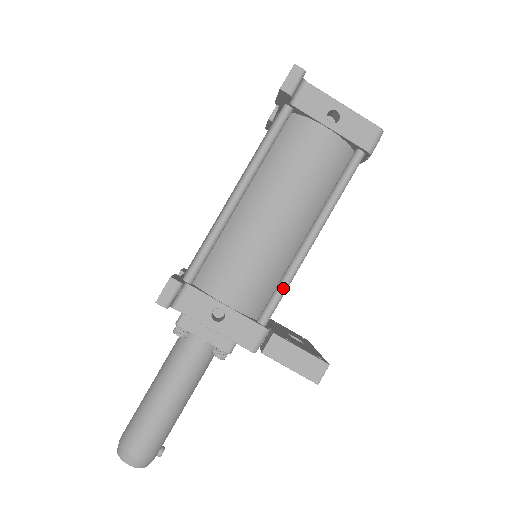
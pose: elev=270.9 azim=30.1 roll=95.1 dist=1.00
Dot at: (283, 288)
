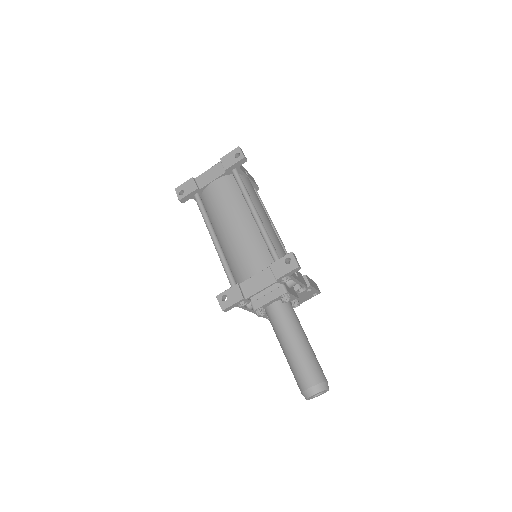
Dot at: occluded
